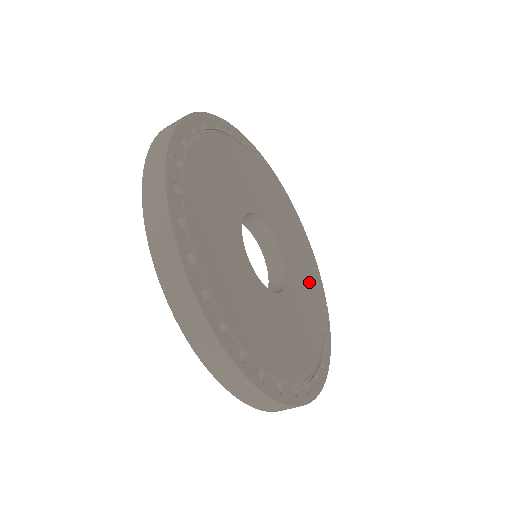
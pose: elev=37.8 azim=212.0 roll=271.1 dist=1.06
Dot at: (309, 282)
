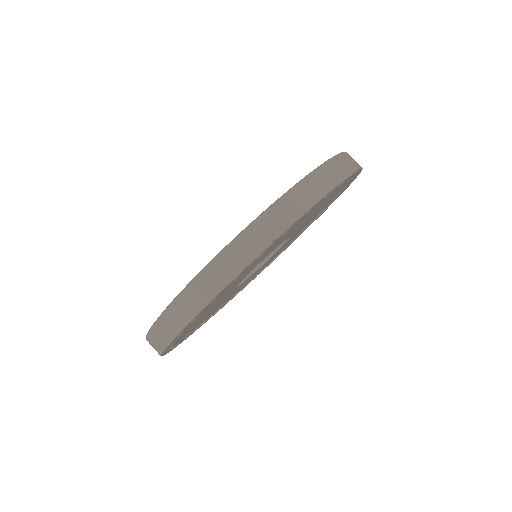
Dot at: occluded
